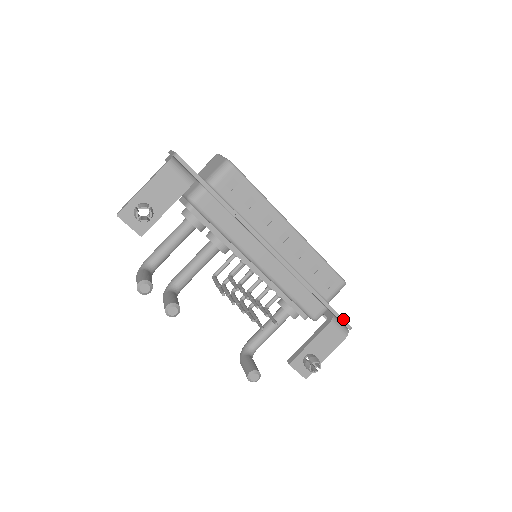
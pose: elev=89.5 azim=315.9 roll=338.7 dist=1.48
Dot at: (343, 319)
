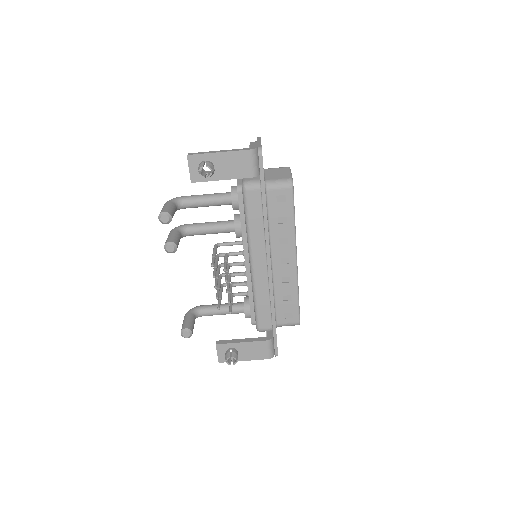
Dot at: occluded
